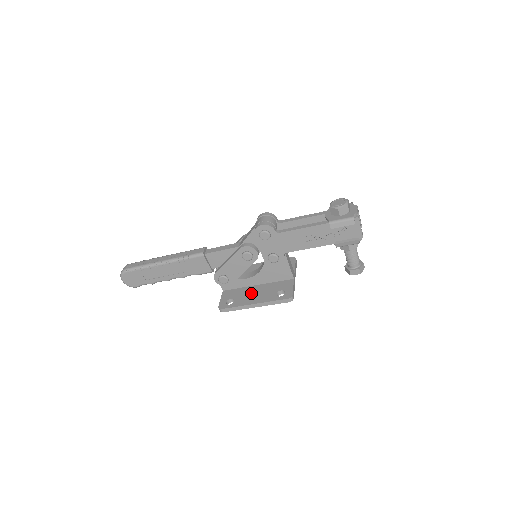
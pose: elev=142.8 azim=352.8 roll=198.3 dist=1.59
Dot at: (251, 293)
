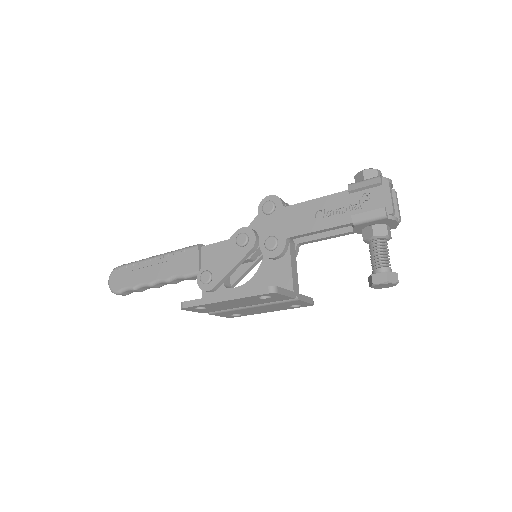
Dot at: occluded
